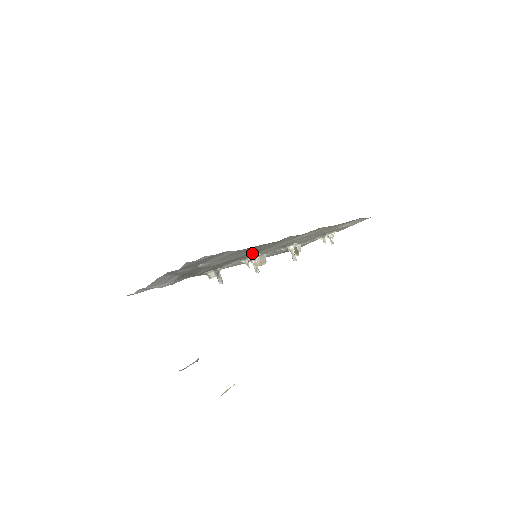
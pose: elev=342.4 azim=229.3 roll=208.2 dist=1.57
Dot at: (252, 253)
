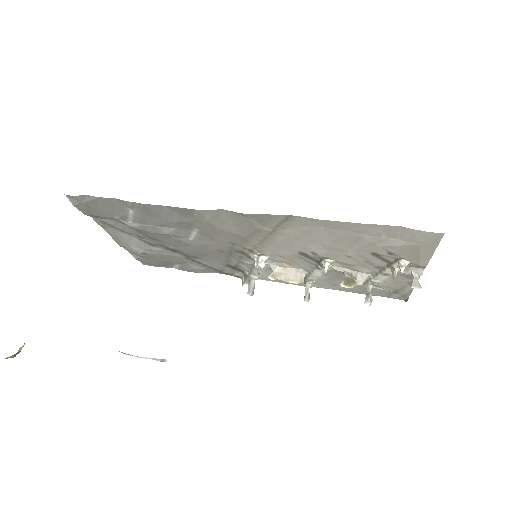
Dot at: (239, 245)
